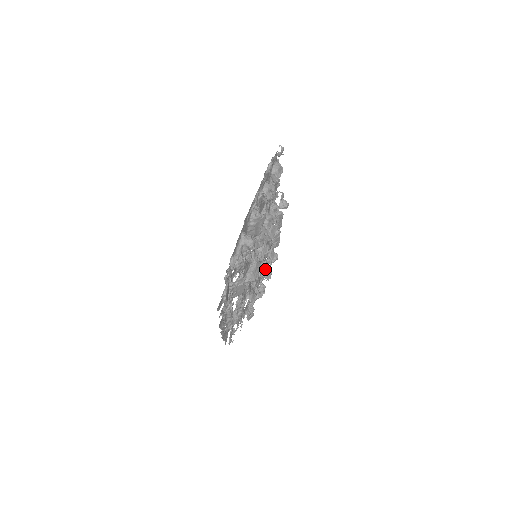
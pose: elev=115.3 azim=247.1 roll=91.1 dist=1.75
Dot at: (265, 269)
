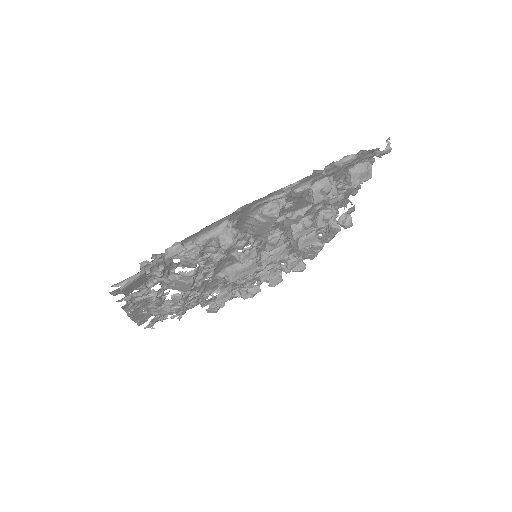
Dot at: (271, 274)
